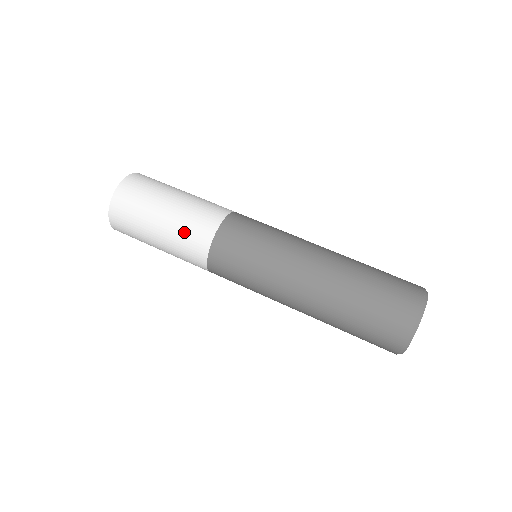
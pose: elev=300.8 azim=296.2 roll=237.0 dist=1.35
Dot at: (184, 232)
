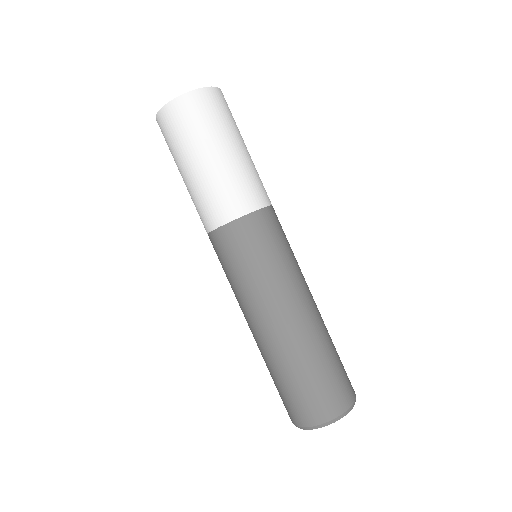
Dot at: (230, 184)
